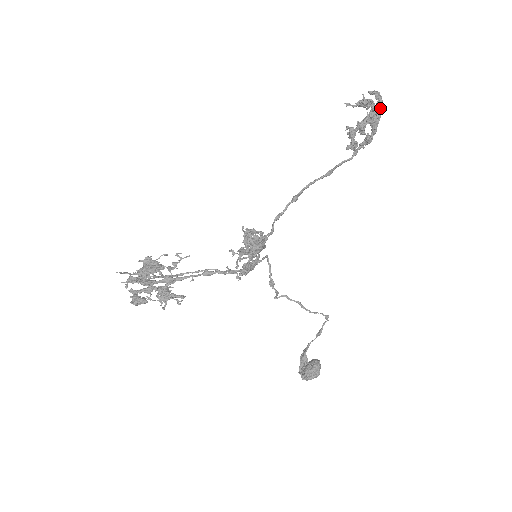
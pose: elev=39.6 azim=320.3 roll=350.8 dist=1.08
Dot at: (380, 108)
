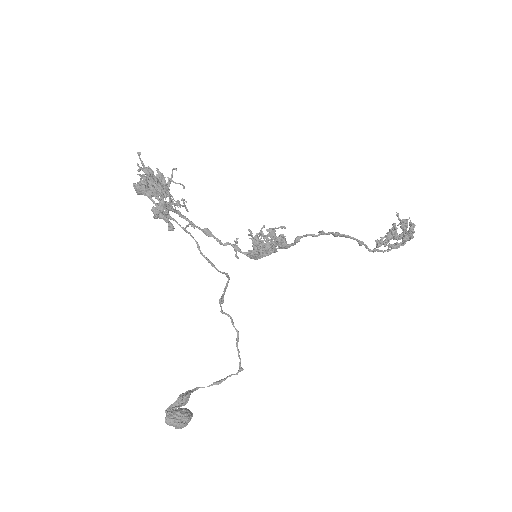
Dot at: (412, 235)
